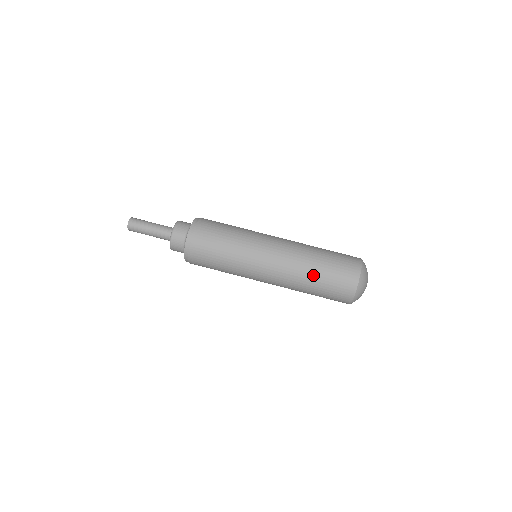
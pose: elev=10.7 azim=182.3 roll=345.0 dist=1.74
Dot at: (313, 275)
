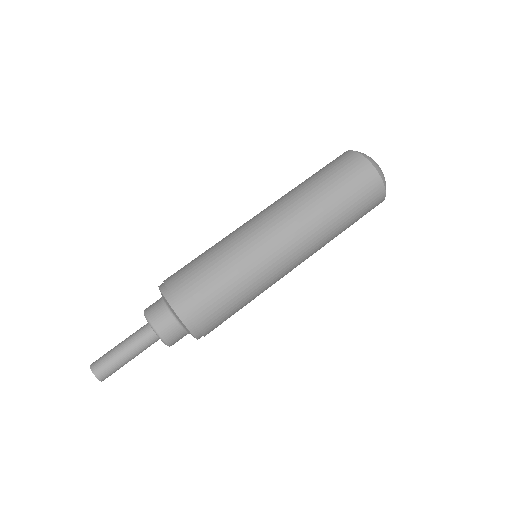
Dot at: (312, 186)
